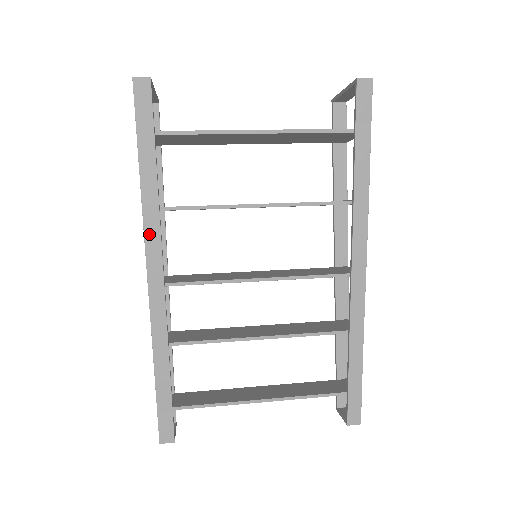
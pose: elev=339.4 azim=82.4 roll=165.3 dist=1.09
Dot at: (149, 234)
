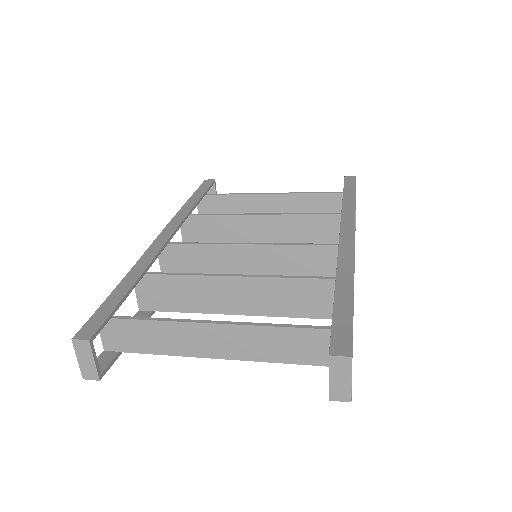
Dot at: (175, 220)
